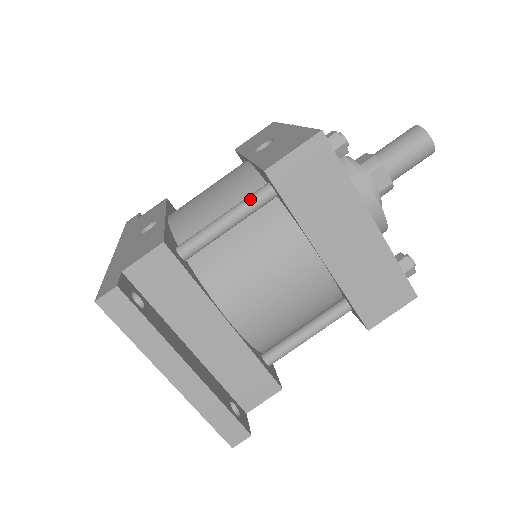
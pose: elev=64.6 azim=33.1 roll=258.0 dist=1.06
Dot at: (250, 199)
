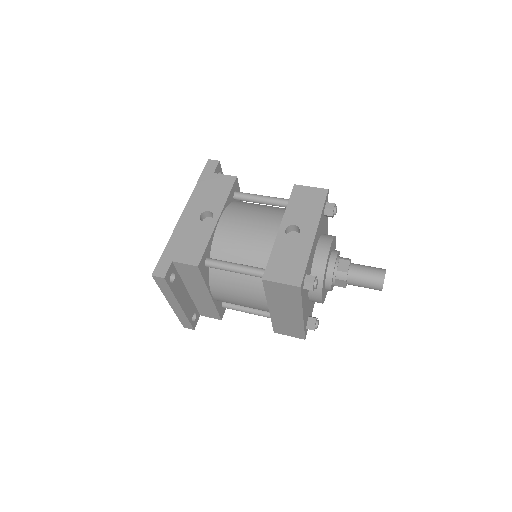
Dot at: (253, 272)
